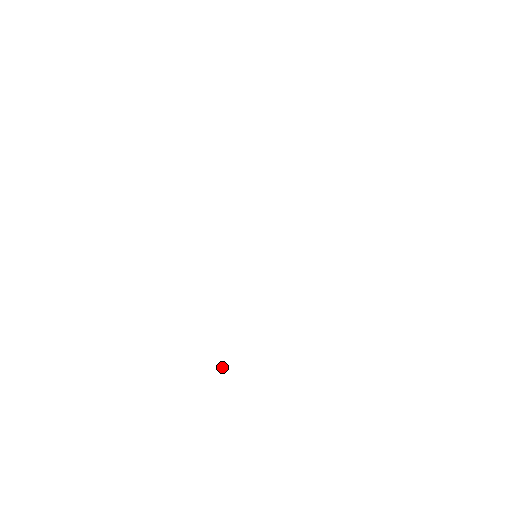
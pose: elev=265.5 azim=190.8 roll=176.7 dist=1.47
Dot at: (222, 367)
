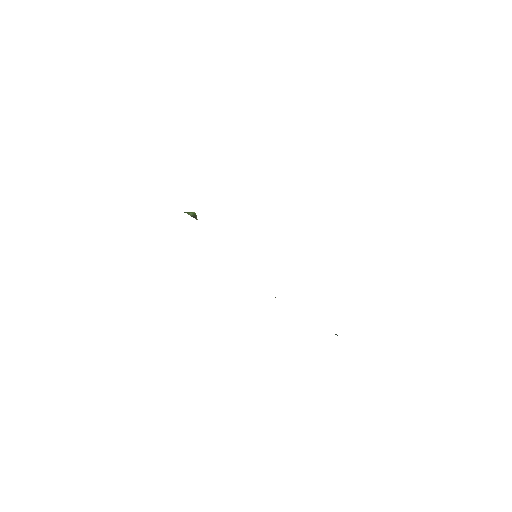
Dot at: occluded
